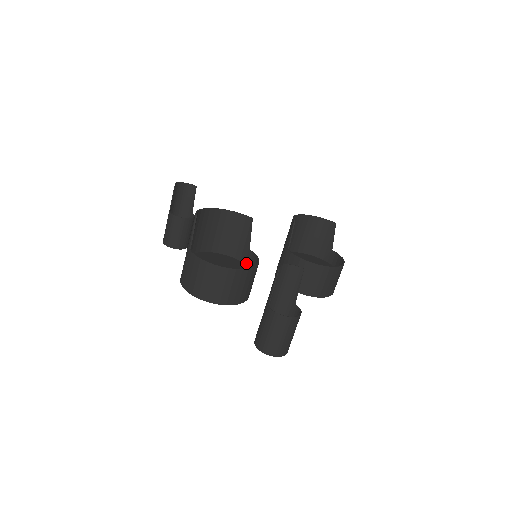
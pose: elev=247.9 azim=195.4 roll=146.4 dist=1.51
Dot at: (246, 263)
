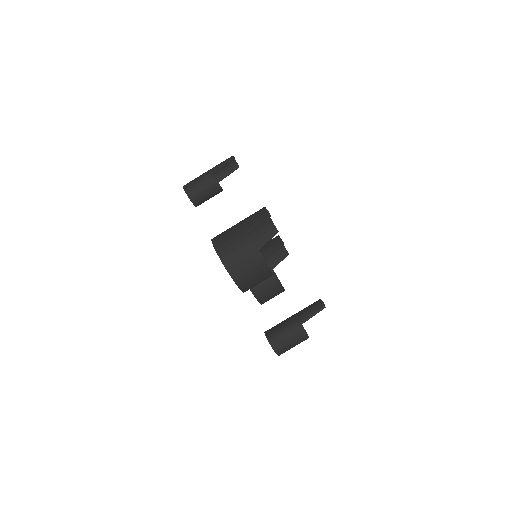
Dot at: occluded
